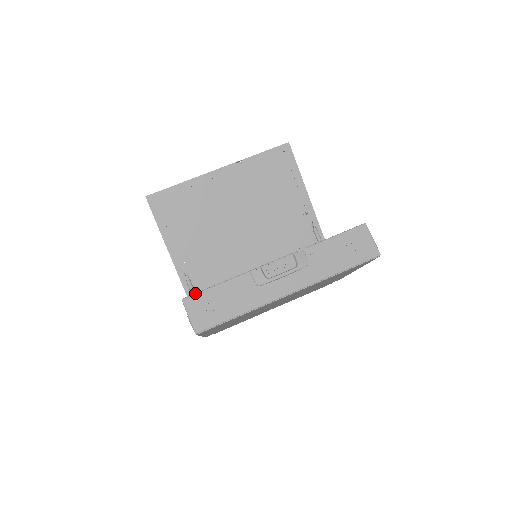
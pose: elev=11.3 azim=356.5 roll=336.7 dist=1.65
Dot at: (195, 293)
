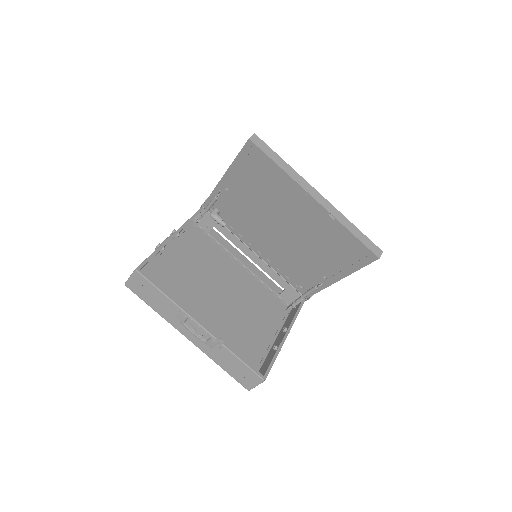
Dot at: (145, 277)
